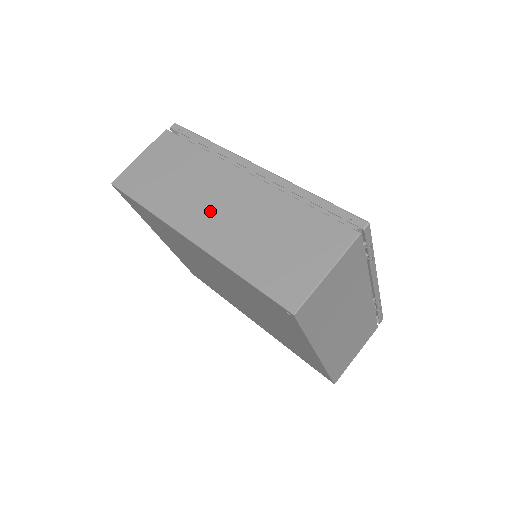
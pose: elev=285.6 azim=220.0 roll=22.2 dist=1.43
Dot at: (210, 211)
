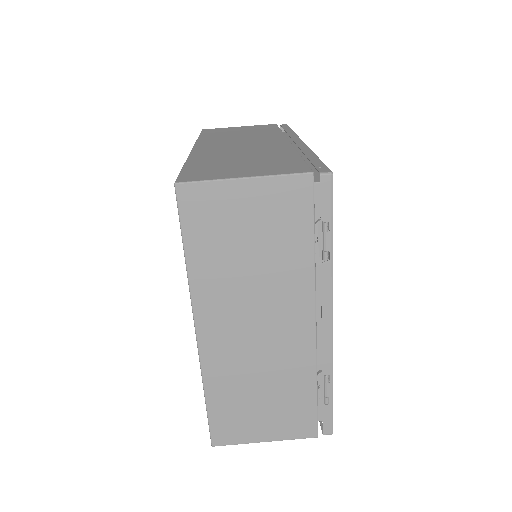
Dot at: (230, 144)
